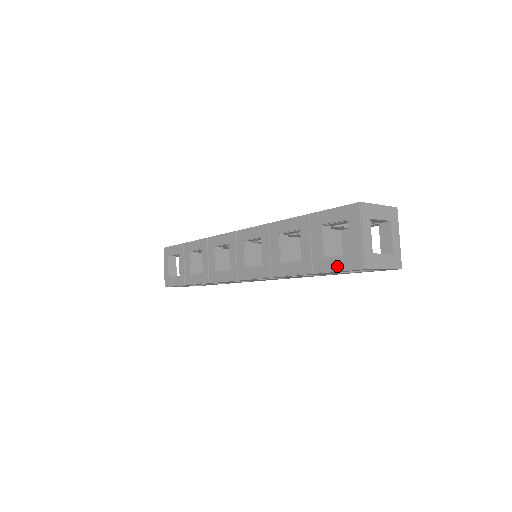
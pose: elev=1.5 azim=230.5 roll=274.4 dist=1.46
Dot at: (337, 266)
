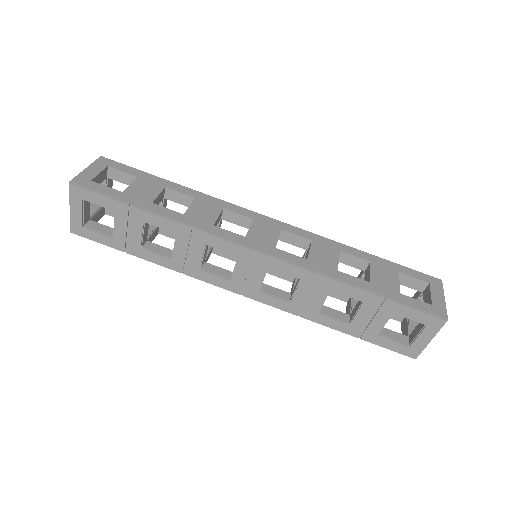
Dot at: (390, 347)
